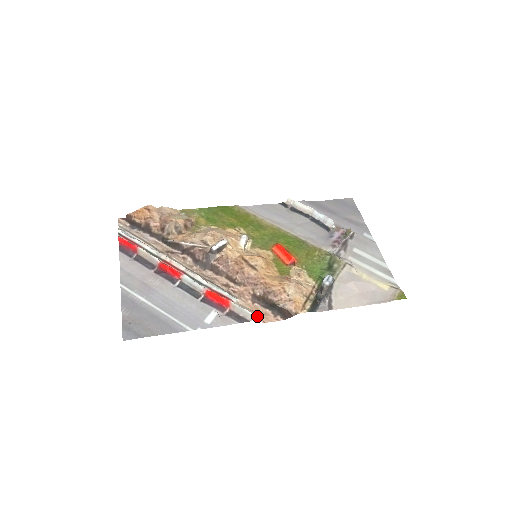
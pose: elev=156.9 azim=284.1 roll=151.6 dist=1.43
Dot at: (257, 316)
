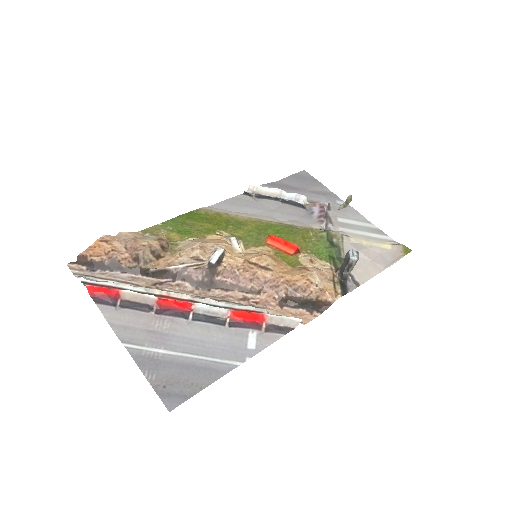
Dot at: occluded
